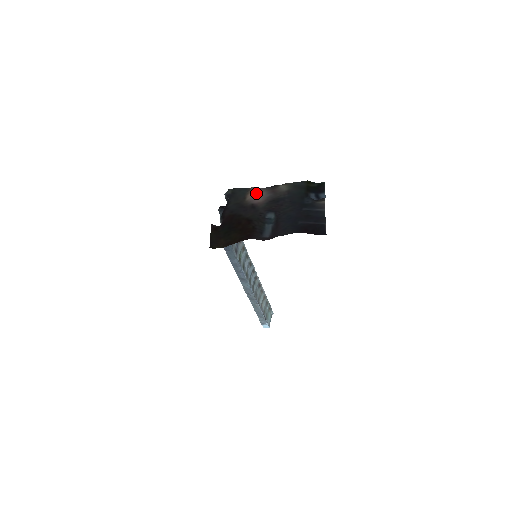
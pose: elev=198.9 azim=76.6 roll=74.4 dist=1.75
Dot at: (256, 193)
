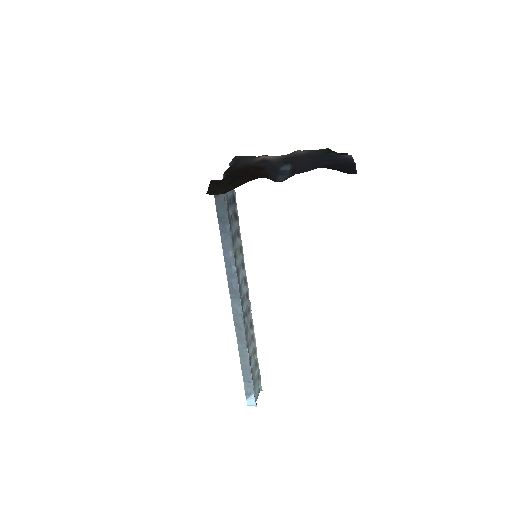
Dot at: occluded
